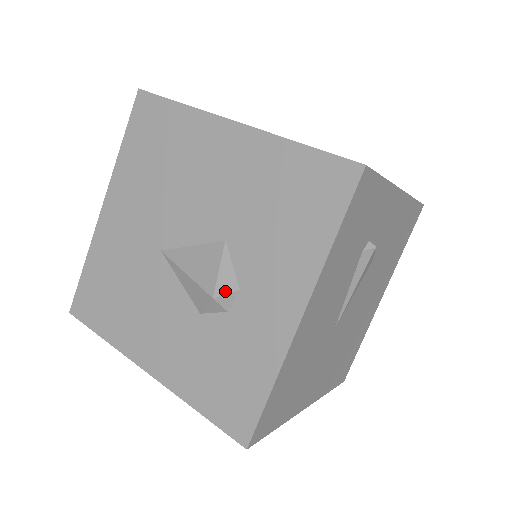
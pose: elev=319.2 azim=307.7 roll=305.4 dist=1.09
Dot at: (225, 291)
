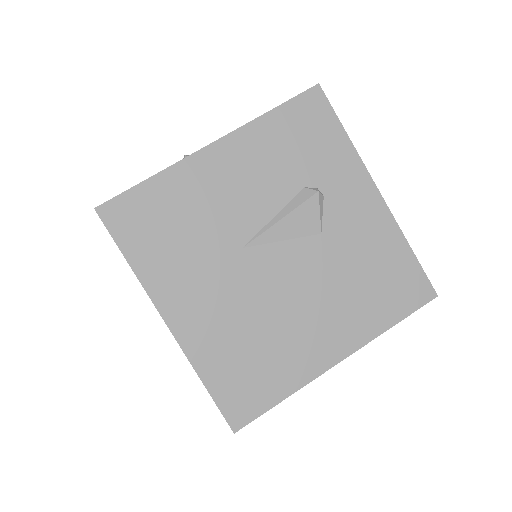
Dot at: occluded
